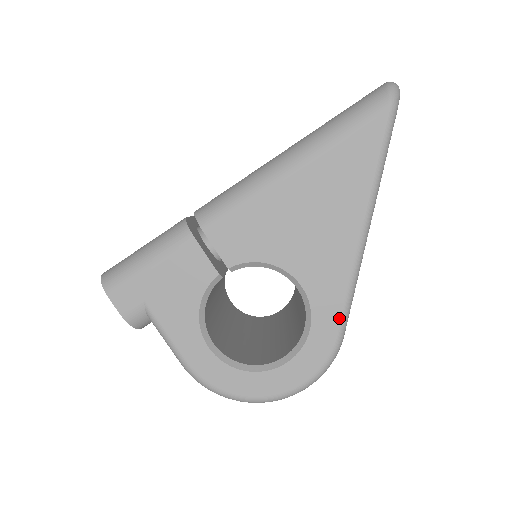
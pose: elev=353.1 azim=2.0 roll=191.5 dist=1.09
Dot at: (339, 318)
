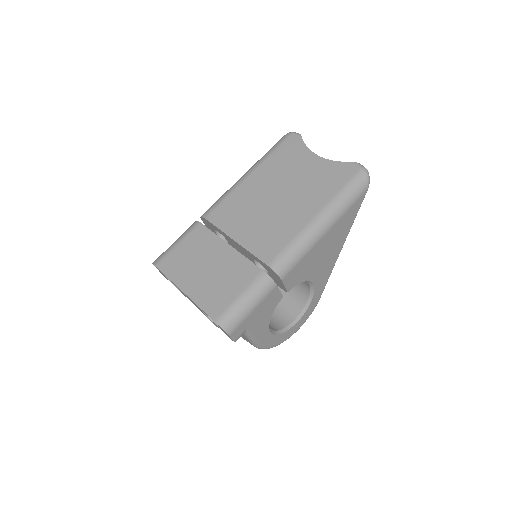
Dot at: occluded
